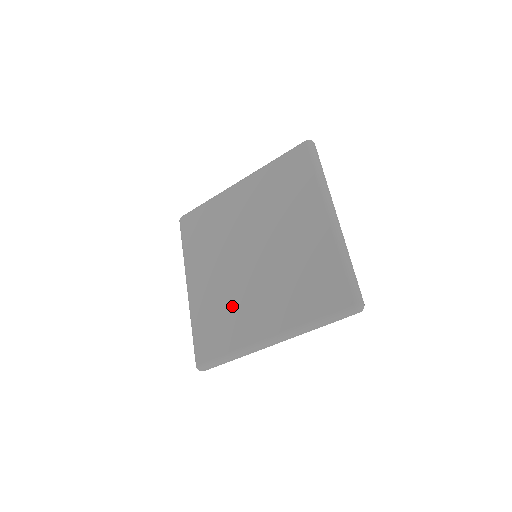
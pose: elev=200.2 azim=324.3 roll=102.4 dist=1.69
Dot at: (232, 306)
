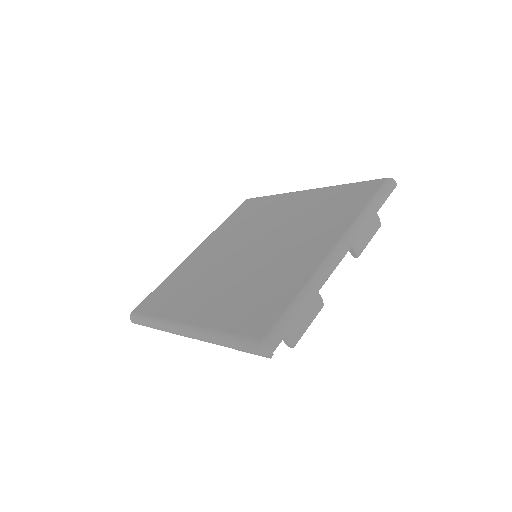
Dot at: (196, 282)
